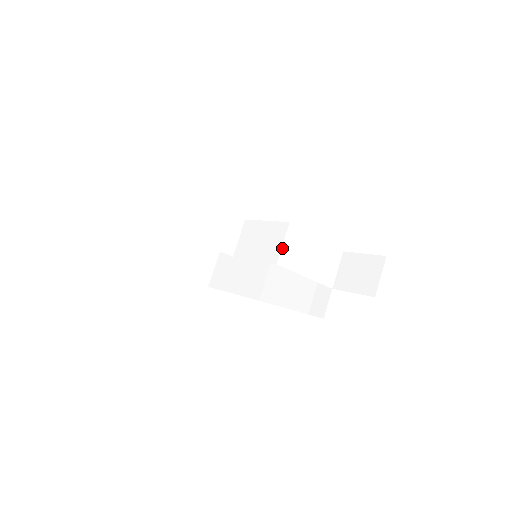
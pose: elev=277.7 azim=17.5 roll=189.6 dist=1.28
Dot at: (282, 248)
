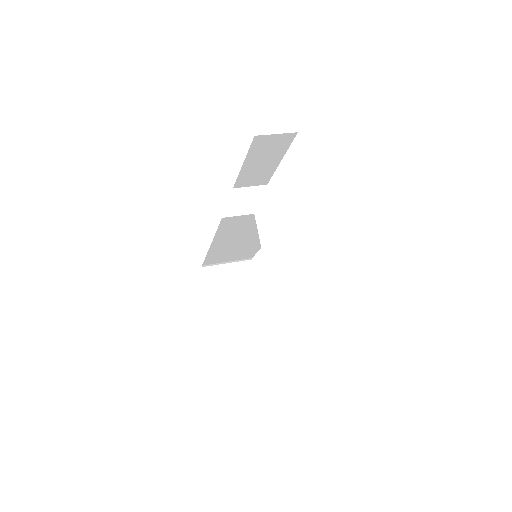
Dot at: (270, 213)
